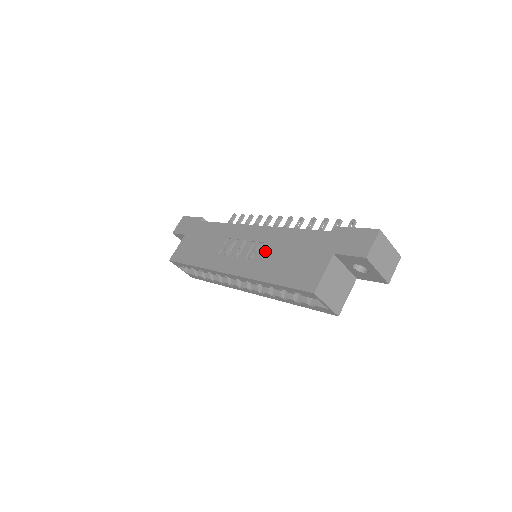
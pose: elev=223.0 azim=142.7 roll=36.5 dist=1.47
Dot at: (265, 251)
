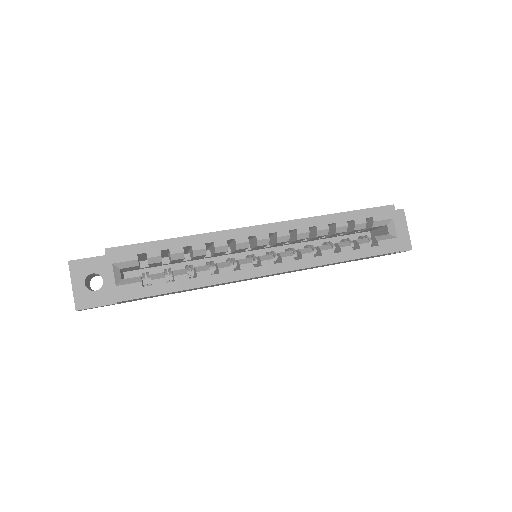
Dot at: occluded
